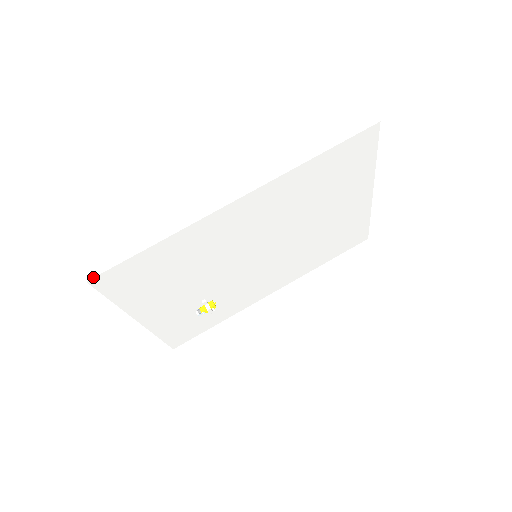
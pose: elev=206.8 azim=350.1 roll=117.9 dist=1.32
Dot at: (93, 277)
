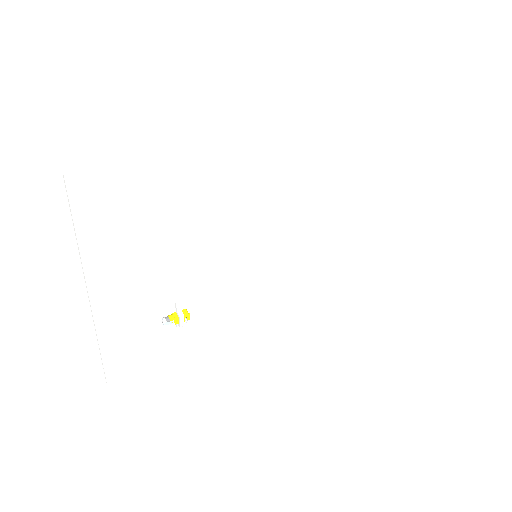
Dot at: (75, 172)
